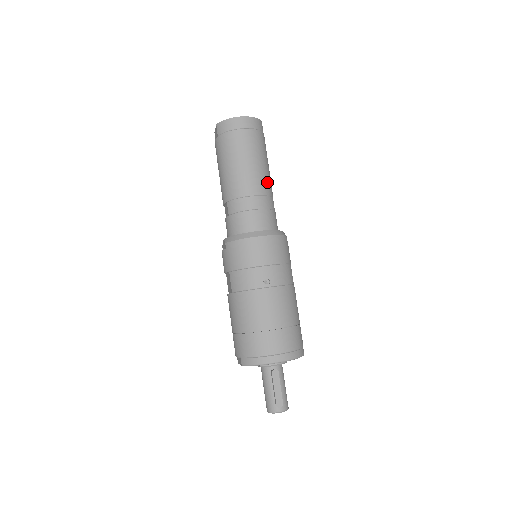
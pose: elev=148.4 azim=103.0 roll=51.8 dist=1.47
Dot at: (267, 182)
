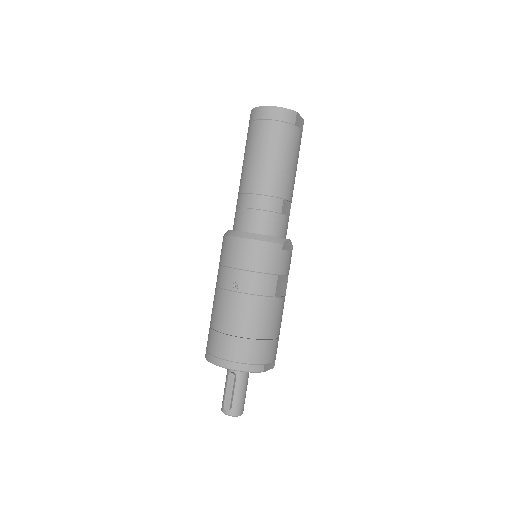
Dot at: (277, 181)
